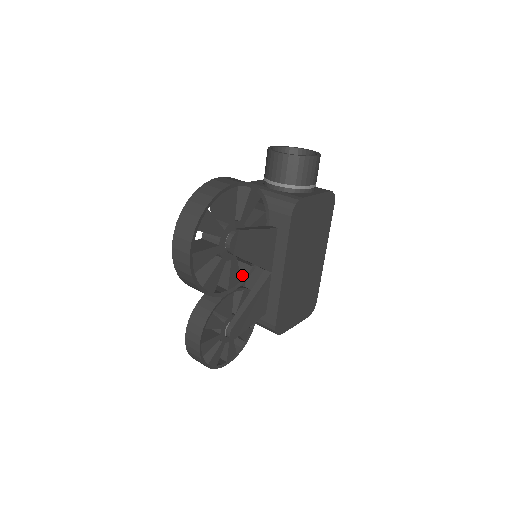
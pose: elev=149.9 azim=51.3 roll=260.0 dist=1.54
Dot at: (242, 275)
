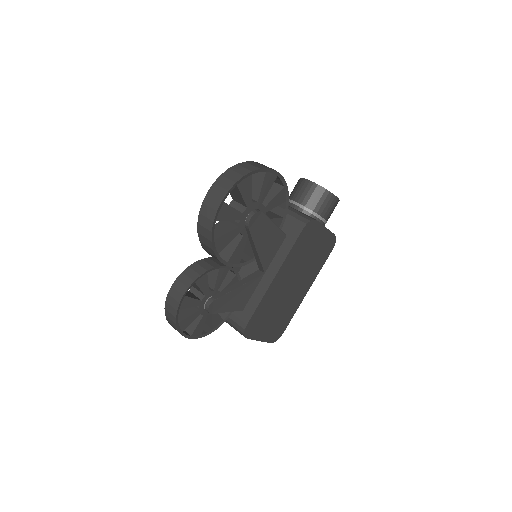
Dot at: (241, 260)
